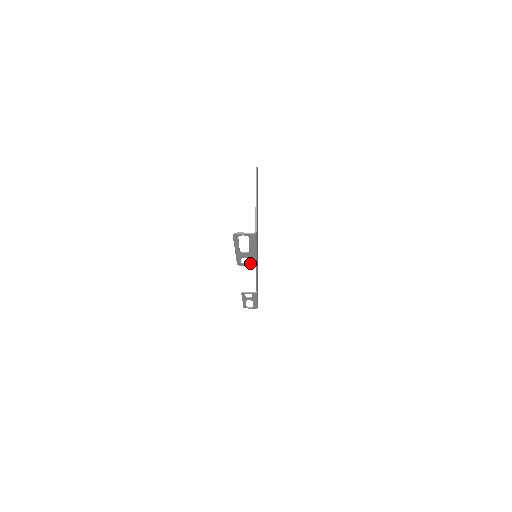
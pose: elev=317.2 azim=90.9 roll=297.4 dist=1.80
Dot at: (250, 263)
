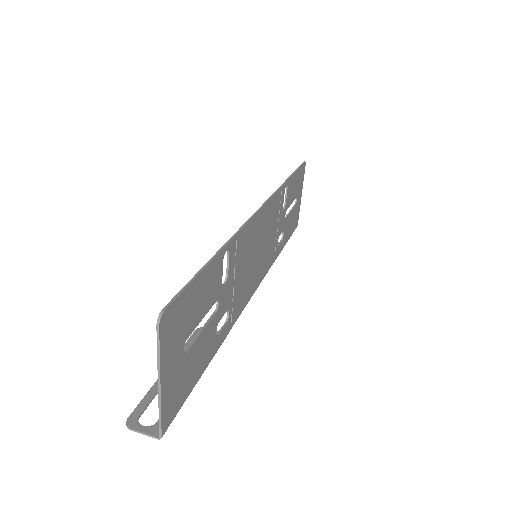
Dot at: occluded
